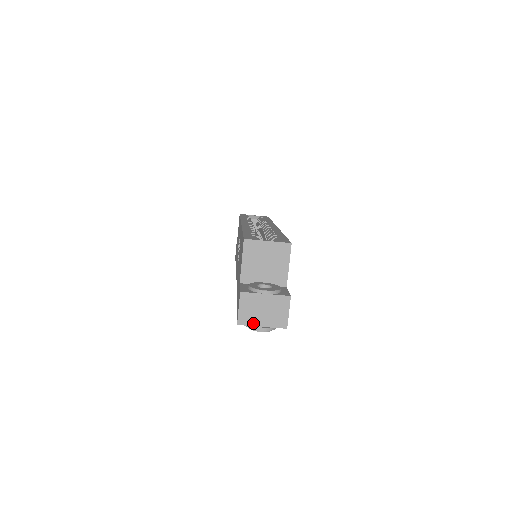
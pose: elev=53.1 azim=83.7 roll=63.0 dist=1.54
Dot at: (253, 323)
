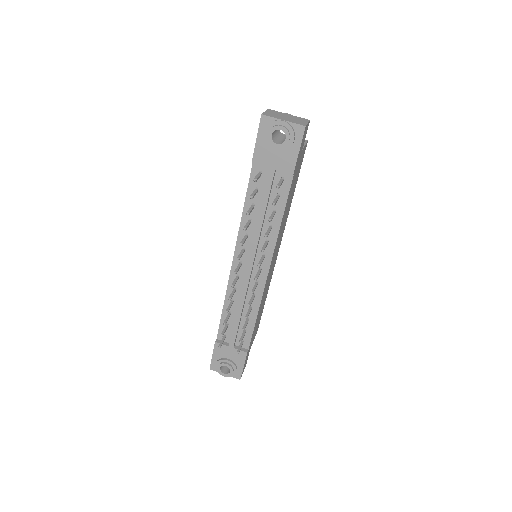
Dot at: (276, 117)
